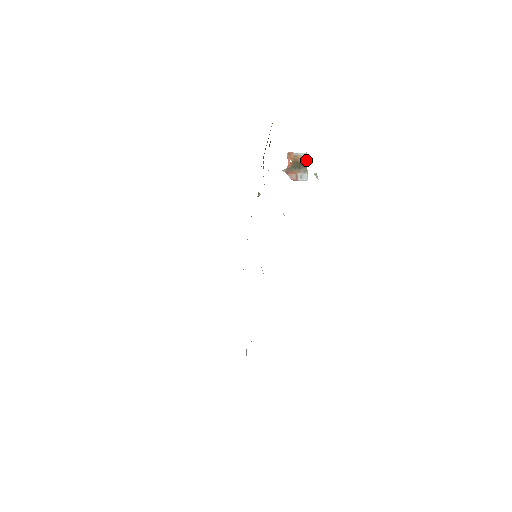
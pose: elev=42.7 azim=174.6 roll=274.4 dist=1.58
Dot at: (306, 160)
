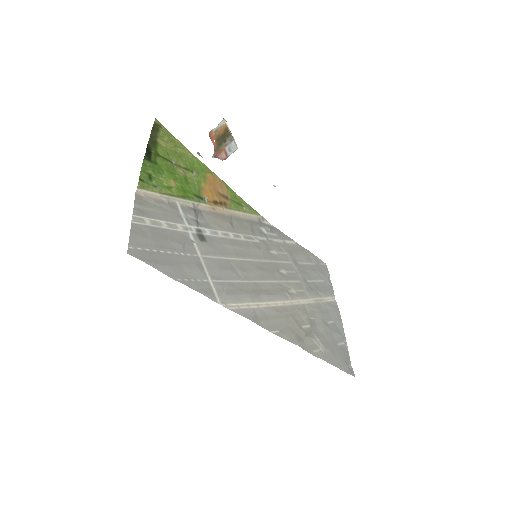
Dot at: (227, 127)
